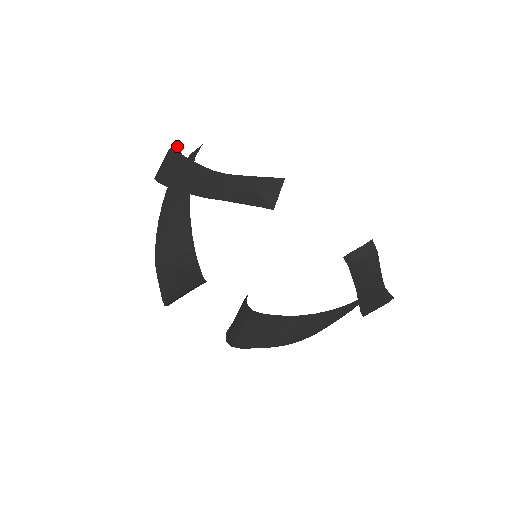
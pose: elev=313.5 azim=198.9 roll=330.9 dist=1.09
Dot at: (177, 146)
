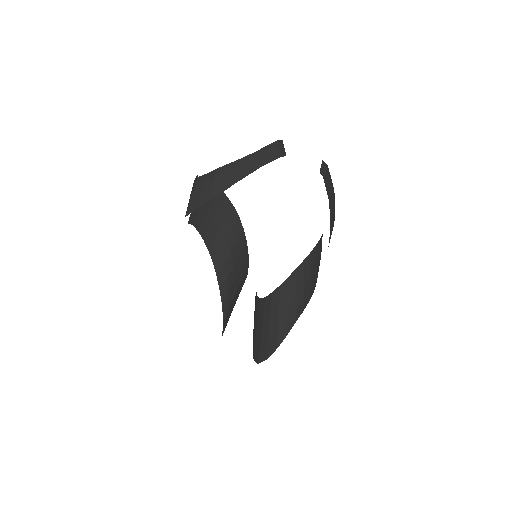
Dot at: (204, 174)
